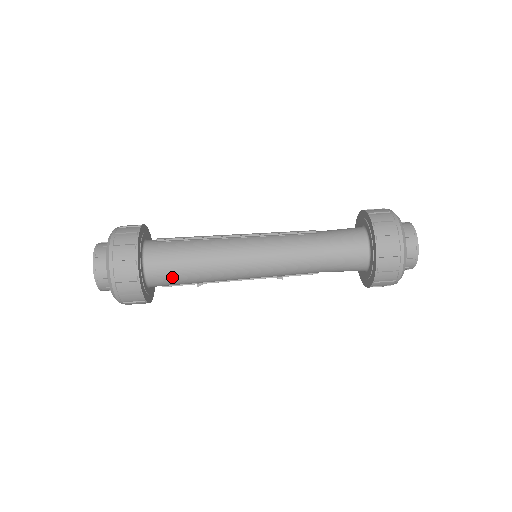
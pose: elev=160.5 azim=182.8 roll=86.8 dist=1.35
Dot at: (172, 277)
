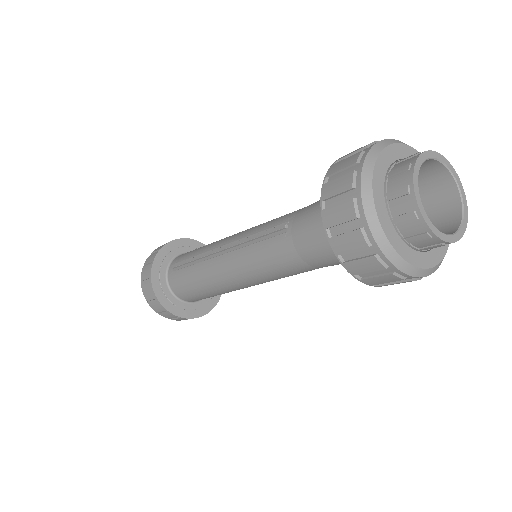
Dot at: (205, 298)
